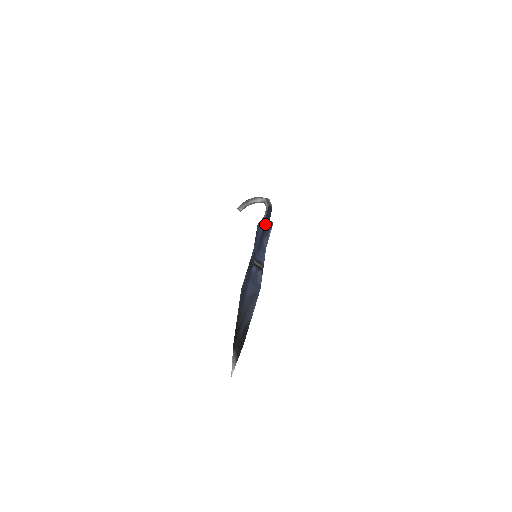
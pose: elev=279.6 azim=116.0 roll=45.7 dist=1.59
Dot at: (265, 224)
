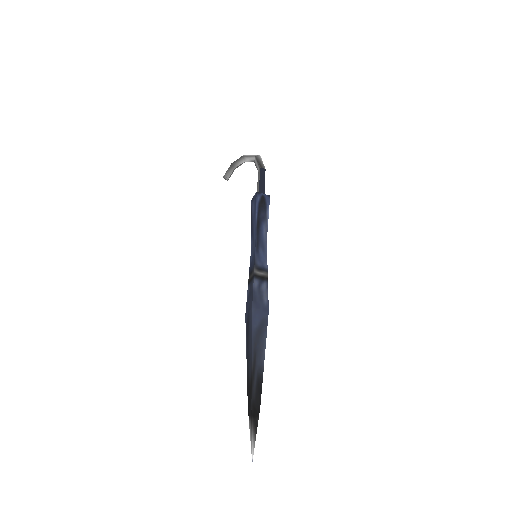
Dot at: (259, 203)
